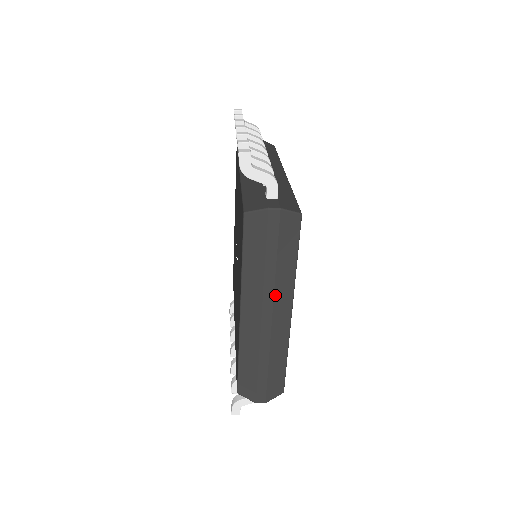
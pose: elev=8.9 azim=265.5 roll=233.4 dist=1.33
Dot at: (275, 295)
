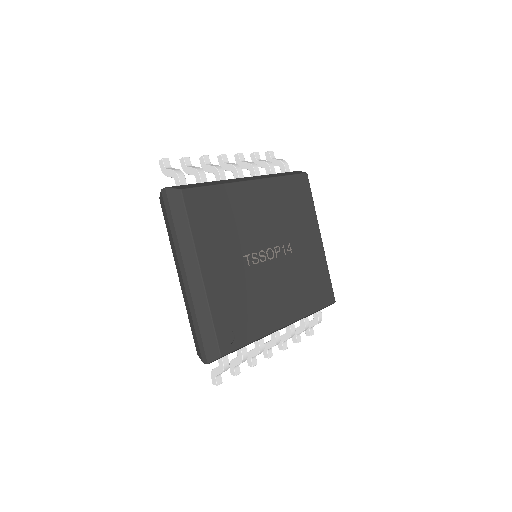
Dot at: (183, 257)
